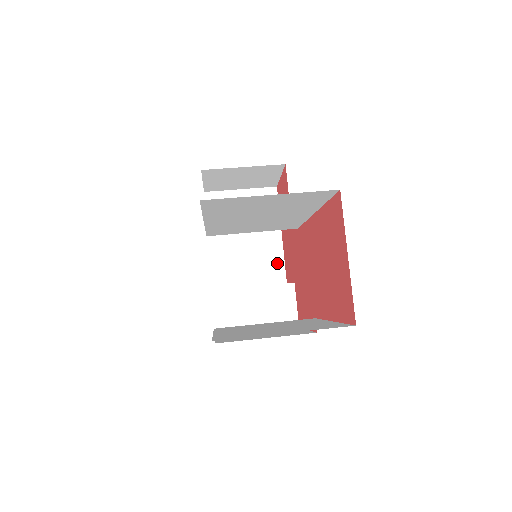
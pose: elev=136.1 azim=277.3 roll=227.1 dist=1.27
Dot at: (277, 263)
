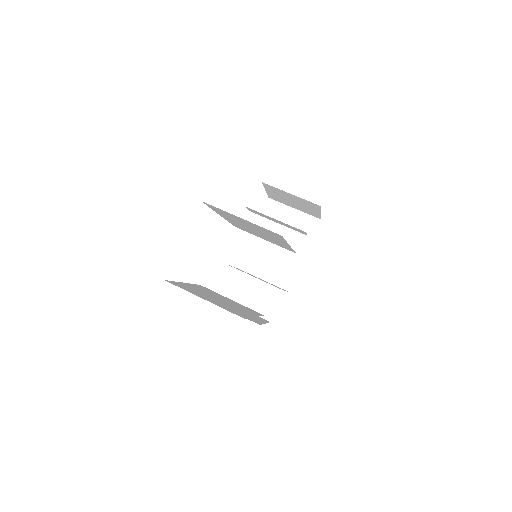
Dot at: (290, 273)
